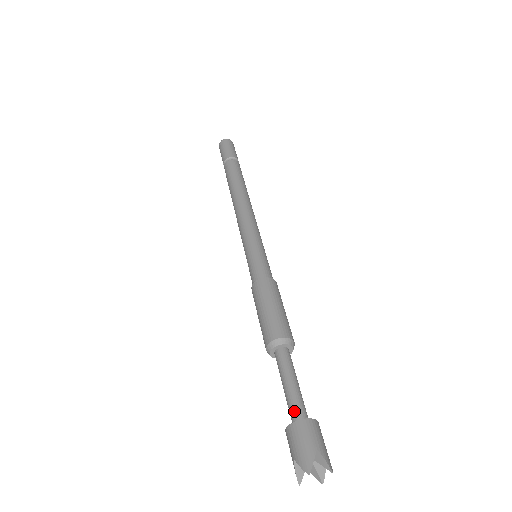
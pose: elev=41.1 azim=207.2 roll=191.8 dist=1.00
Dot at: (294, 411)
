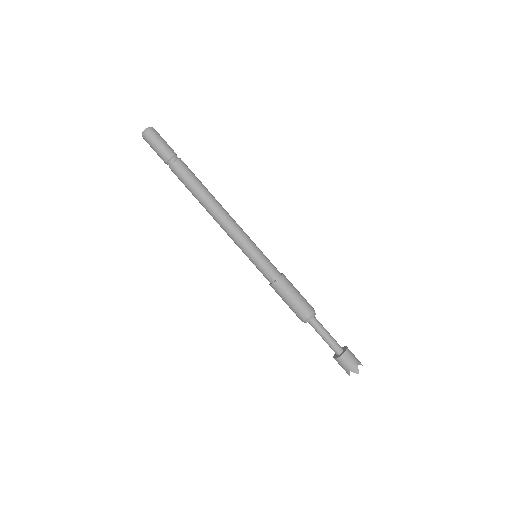
Dot at: (336, 348)
